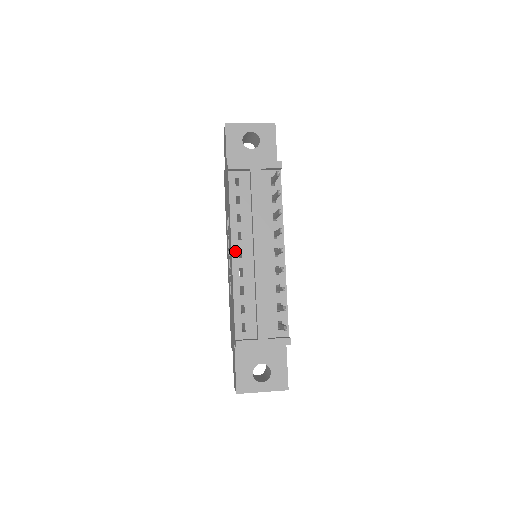
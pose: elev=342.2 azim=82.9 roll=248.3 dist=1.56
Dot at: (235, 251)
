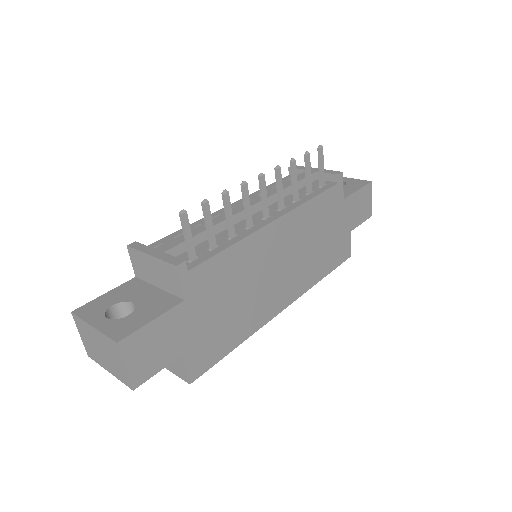
Dot at: occluded
